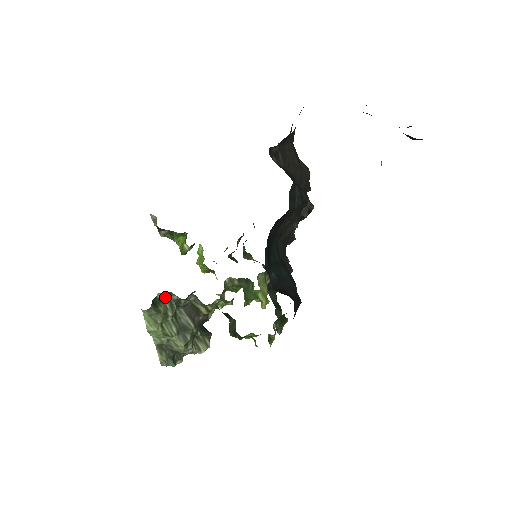
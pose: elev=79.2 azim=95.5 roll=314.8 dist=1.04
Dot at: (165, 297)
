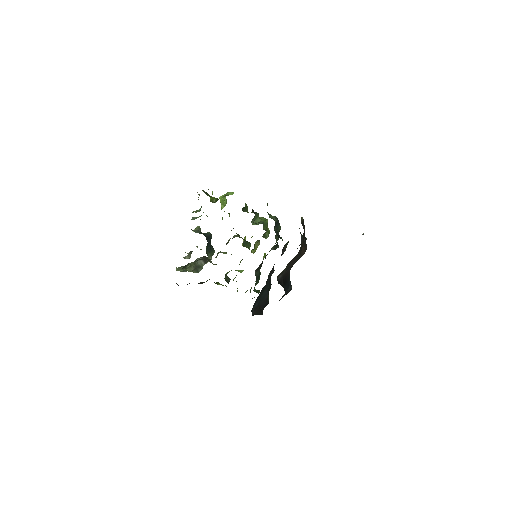
Dot at: (192, 262)
